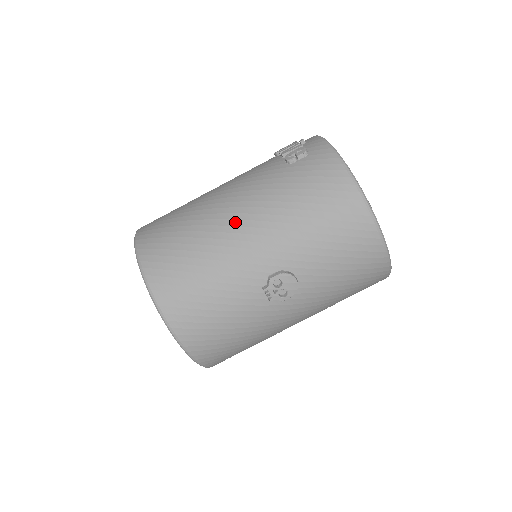
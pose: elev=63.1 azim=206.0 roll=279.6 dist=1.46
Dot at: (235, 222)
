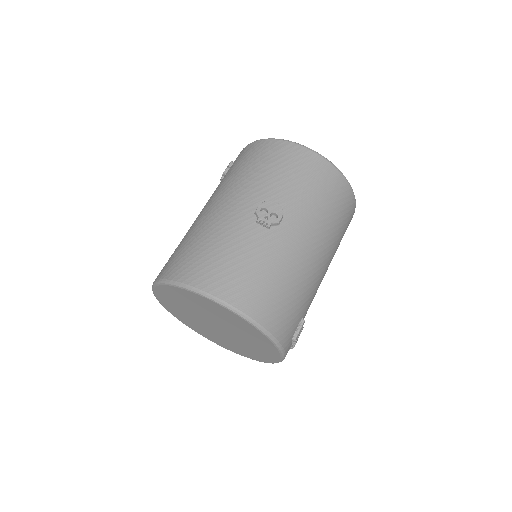
Dot at: (210, 209)
